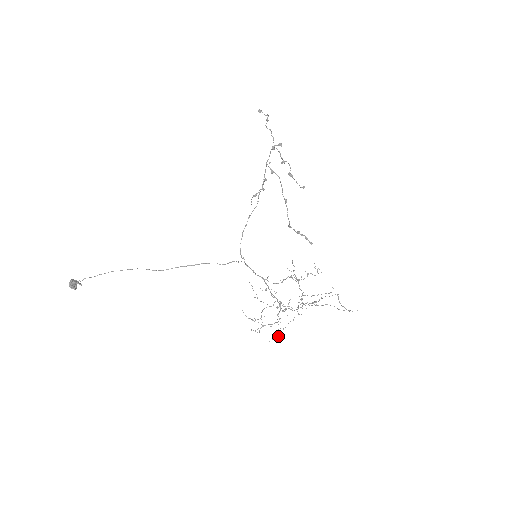
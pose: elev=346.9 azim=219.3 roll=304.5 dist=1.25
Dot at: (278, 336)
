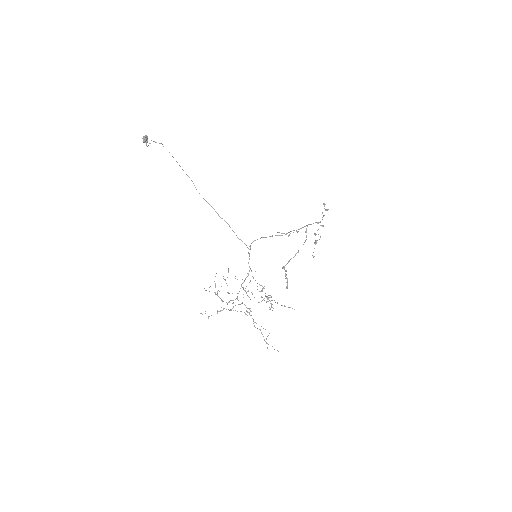
Dot at: occluded
